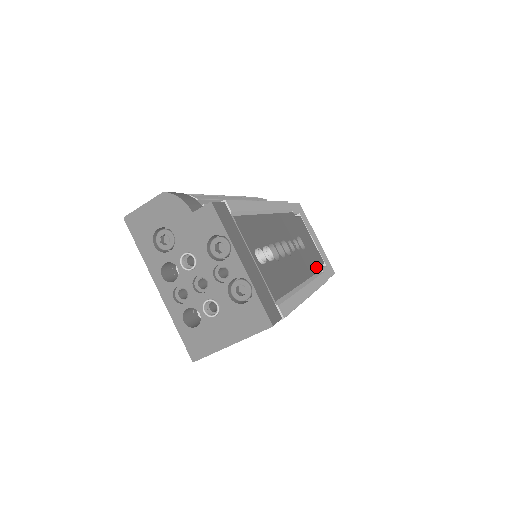
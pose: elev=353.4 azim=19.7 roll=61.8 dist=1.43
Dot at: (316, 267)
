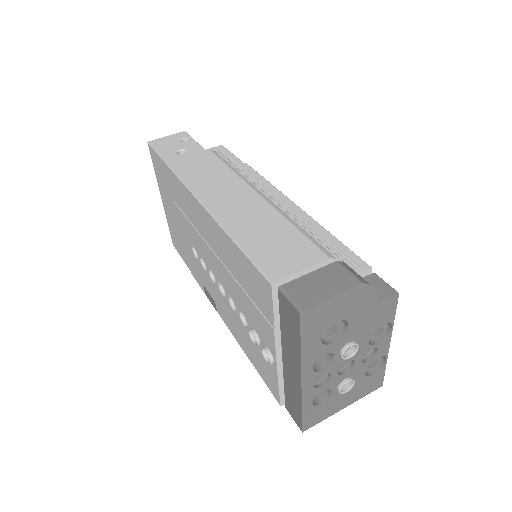
Dot at: occluded
